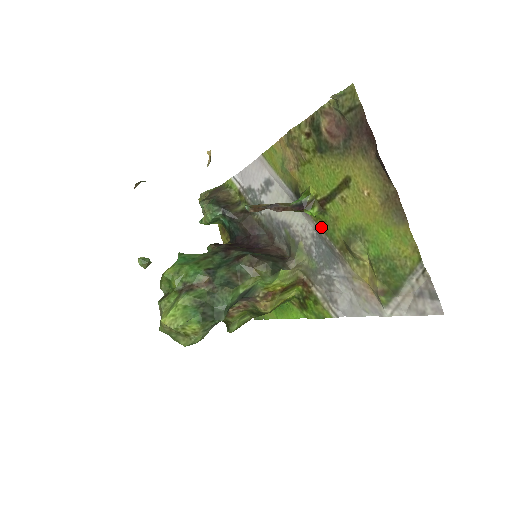
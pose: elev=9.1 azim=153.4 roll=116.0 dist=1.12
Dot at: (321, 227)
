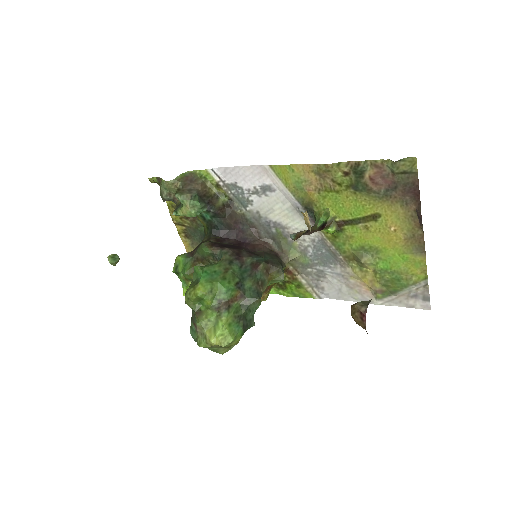
Dot at: (329, 238)
